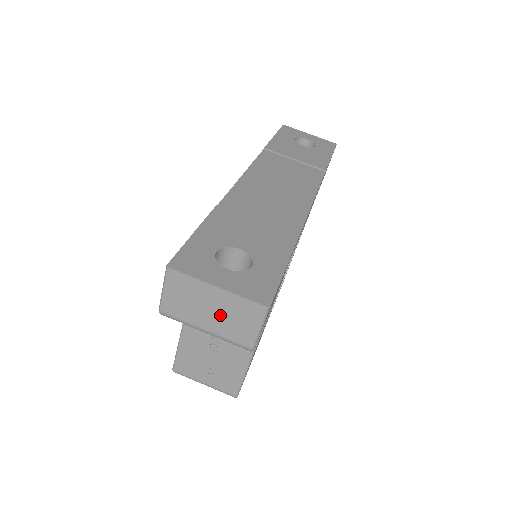
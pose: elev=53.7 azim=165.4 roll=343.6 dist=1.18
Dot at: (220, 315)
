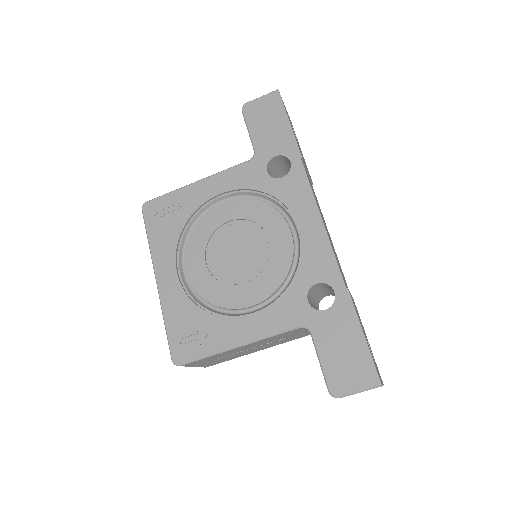
Dot at: occluded
